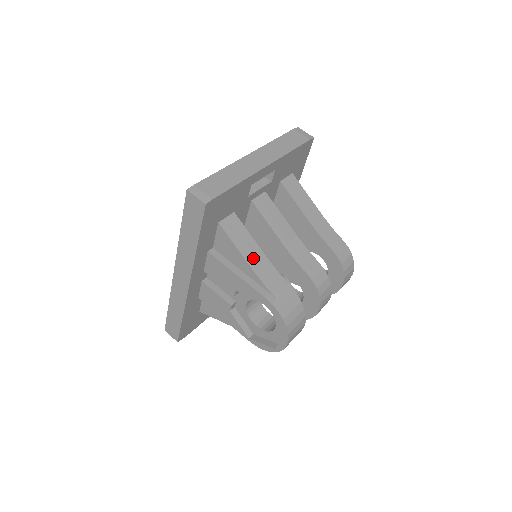
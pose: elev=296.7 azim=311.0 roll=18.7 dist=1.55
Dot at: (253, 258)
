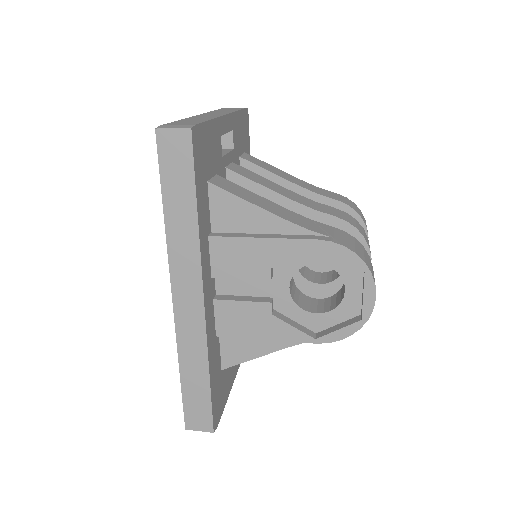
Dot at: (272, 209)
